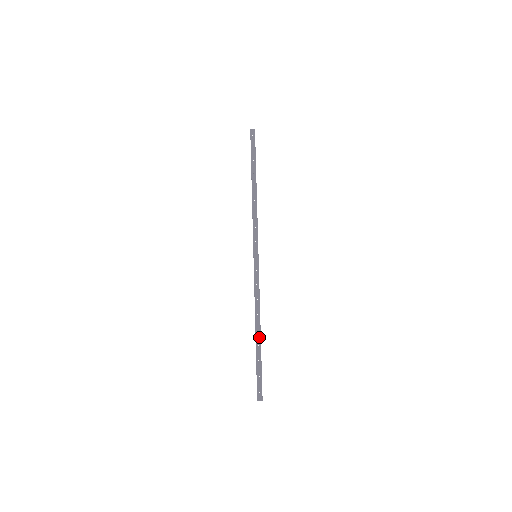
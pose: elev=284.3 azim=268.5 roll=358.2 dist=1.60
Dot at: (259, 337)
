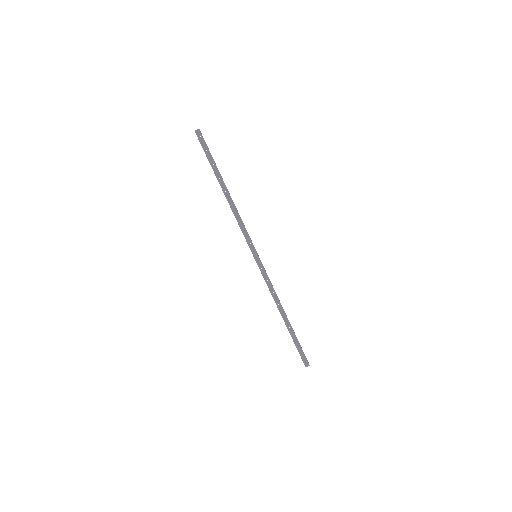
Dot at: (287, 321)
